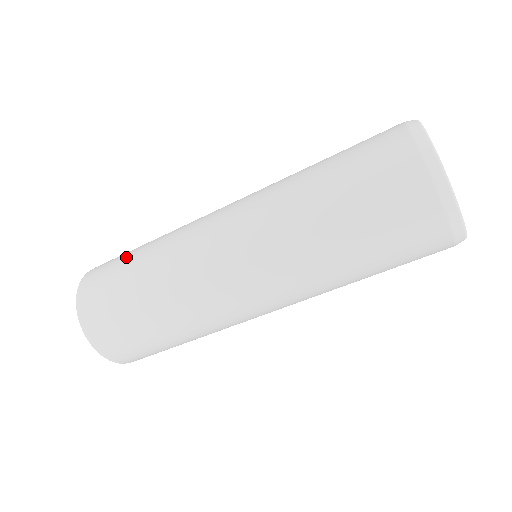
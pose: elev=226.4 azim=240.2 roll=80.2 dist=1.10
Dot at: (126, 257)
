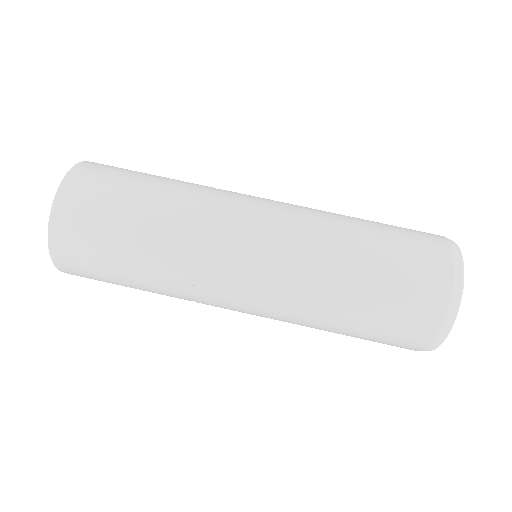
Dot at: occluded
